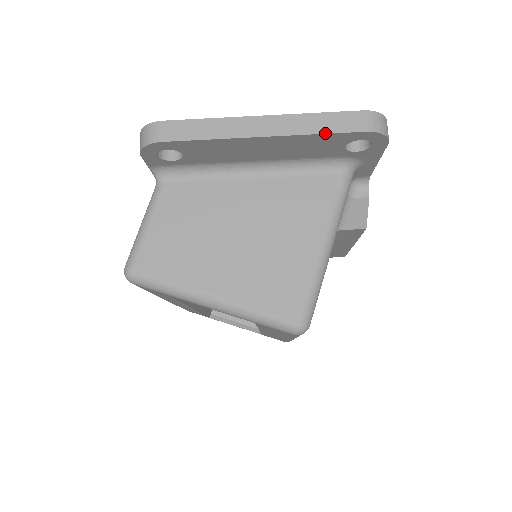
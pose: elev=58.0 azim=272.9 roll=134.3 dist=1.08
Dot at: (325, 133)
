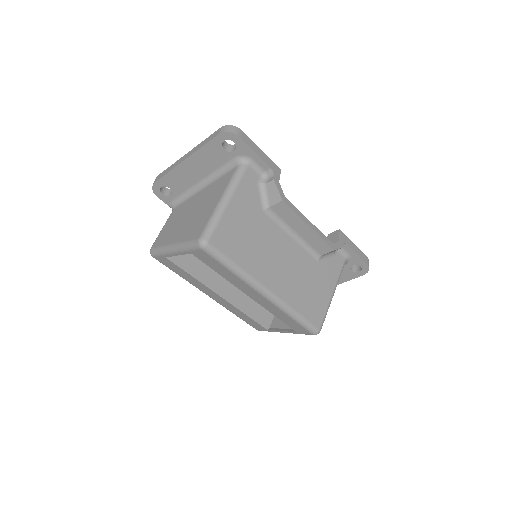
Dot at: (204, 145)
